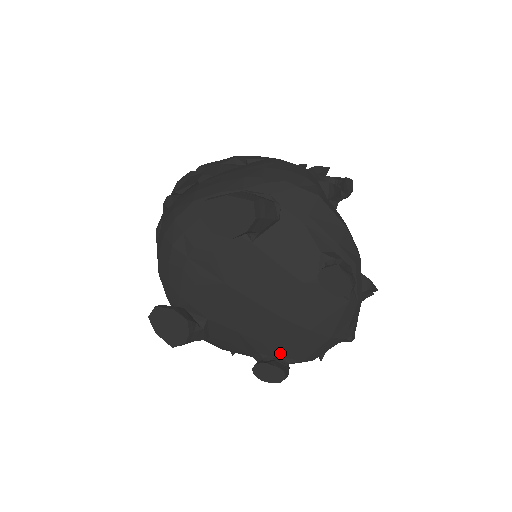
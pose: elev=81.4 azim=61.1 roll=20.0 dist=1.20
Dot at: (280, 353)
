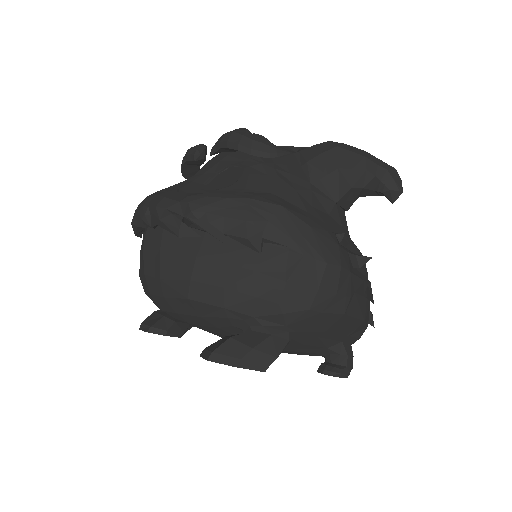
Dot at: occluded
